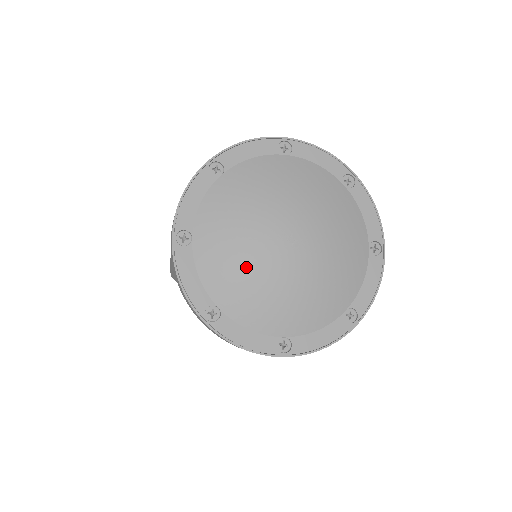
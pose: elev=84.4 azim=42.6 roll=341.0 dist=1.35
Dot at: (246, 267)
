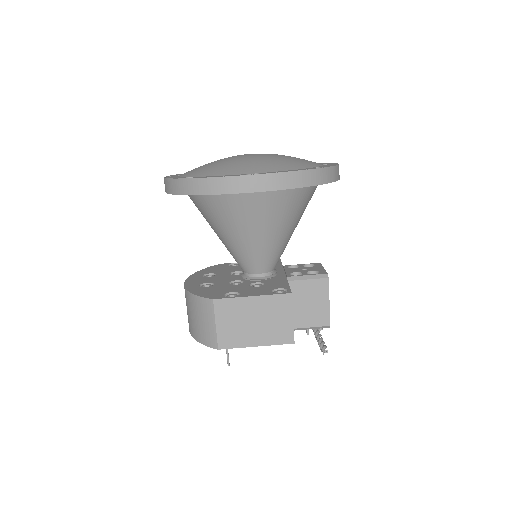
Dot at: (242, 161)
